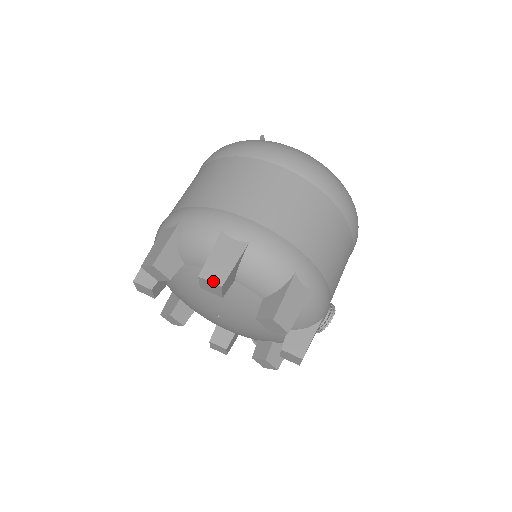
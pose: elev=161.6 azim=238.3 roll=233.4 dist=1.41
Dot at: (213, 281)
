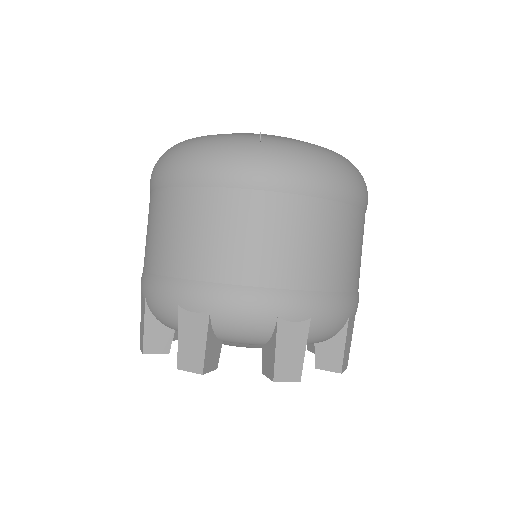
Dot at: (290, 380)
